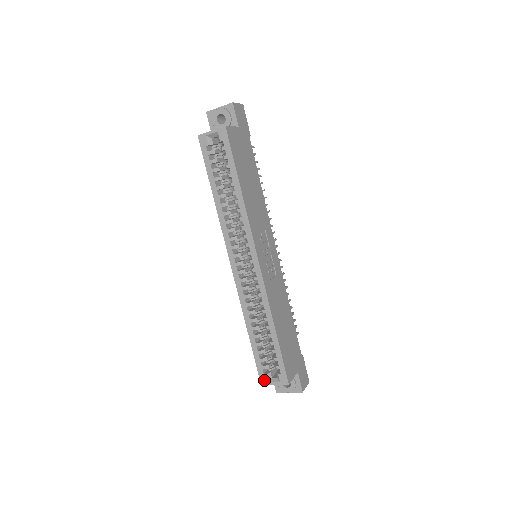
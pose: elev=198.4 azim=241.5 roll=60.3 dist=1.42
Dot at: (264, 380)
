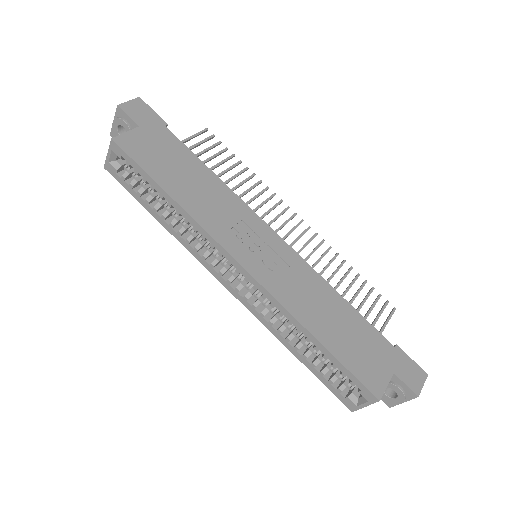
Dot at: (350, 405)
